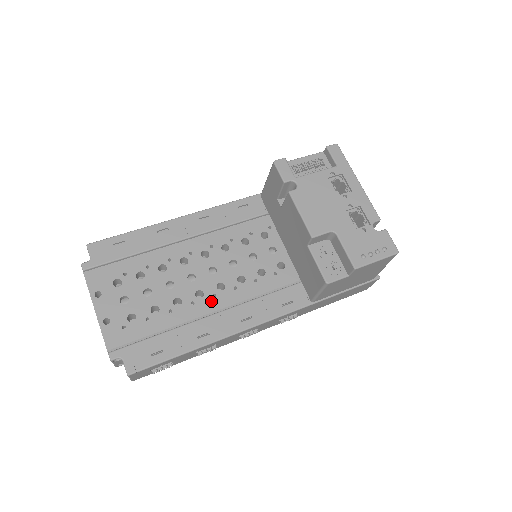
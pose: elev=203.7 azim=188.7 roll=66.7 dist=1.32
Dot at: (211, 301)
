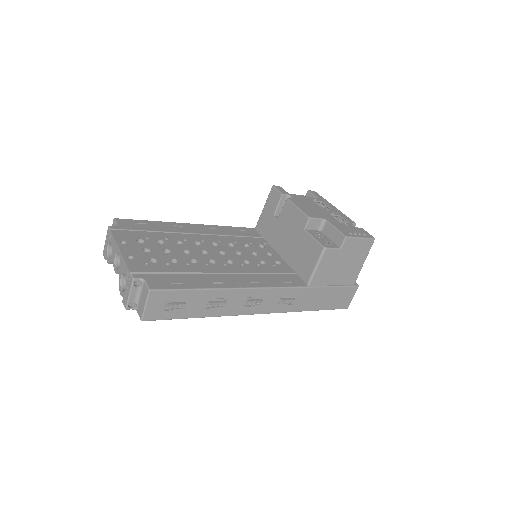
Dot at: (223, 267)
